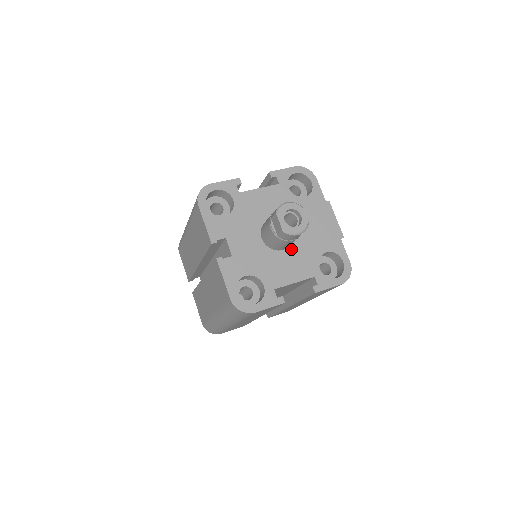
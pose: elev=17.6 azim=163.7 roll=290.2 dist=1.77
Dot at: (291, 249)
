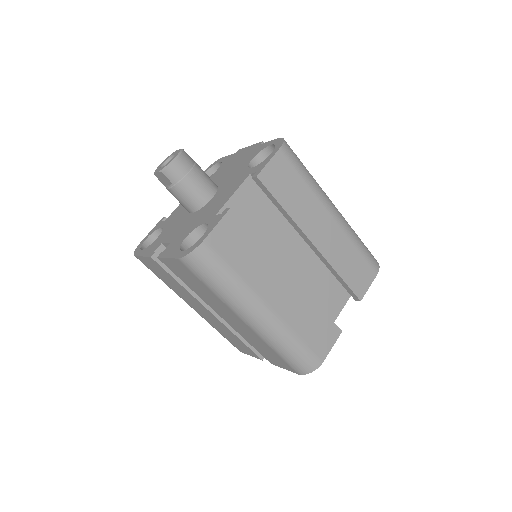
Dot at: (220, 190)
